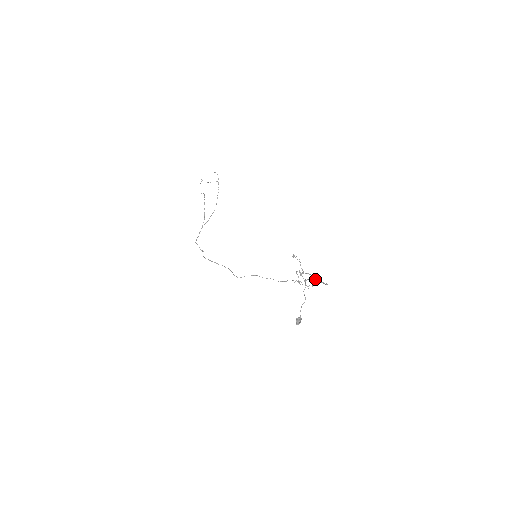
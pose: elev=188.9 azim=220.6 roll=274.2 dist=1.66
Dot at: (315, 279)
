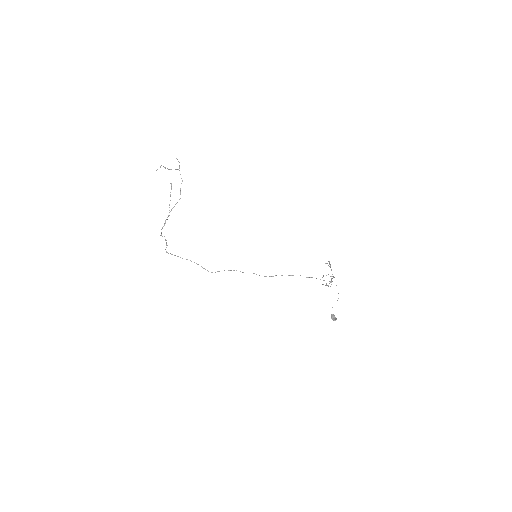
Dot at: (331, 279)
